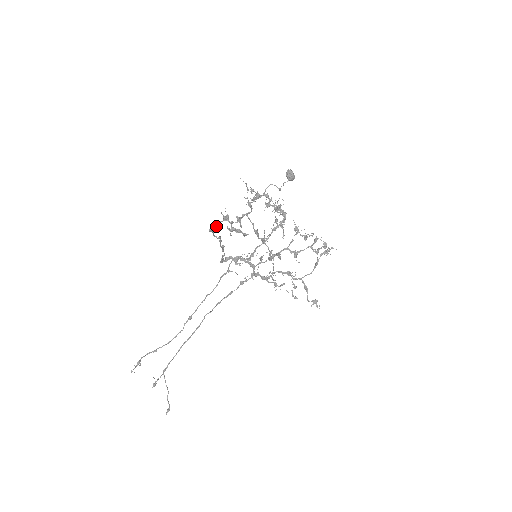
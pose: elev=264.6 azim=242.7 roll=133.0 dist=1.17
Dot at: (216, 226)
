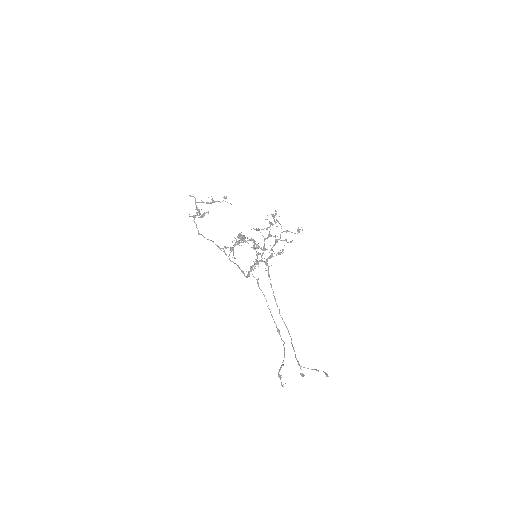
Dot at: (196, 226)
